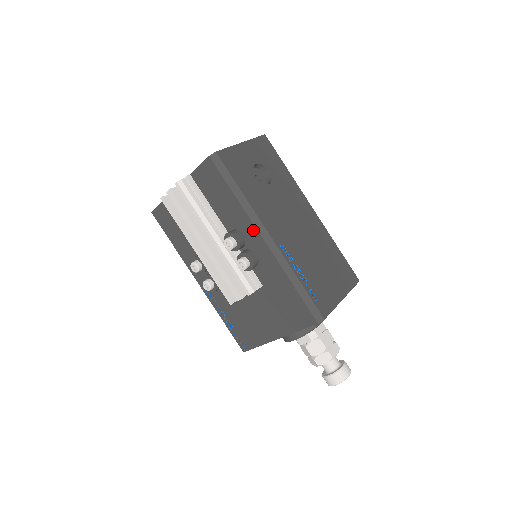
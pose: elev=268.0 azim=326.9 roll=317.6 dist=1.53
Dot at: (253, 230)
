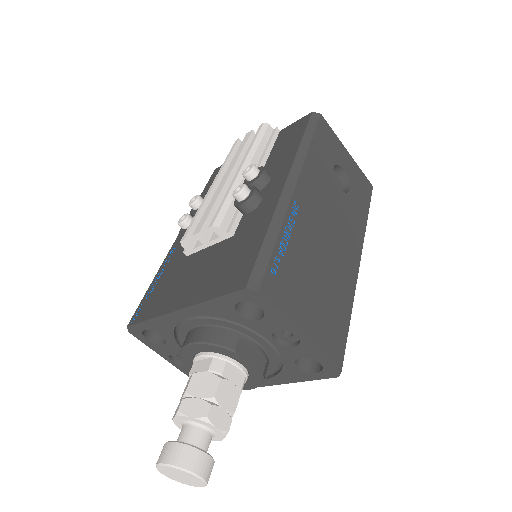
Dot at: (285, 173)
